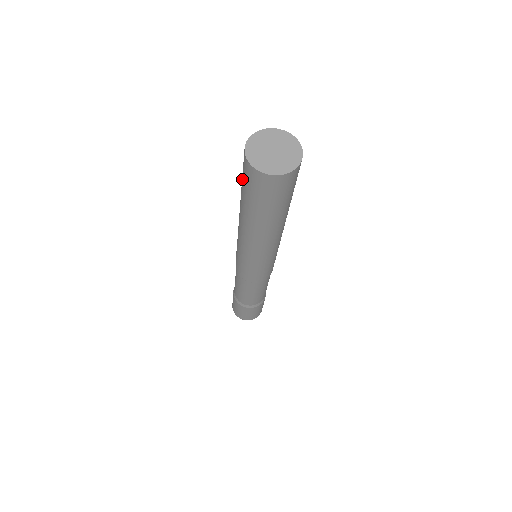
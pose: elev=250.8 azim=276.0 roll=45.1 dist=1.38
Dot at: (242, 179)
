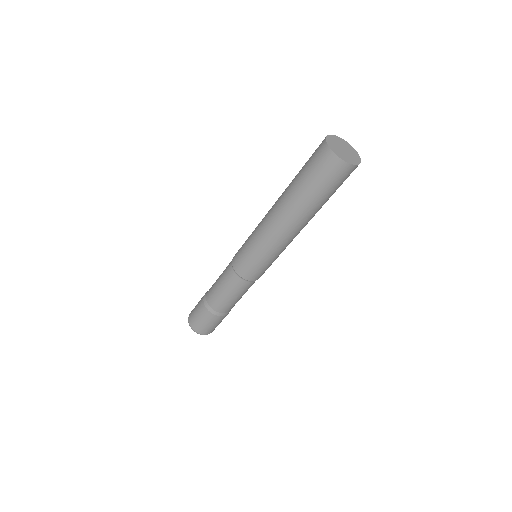
Dot at: (306, 163)
